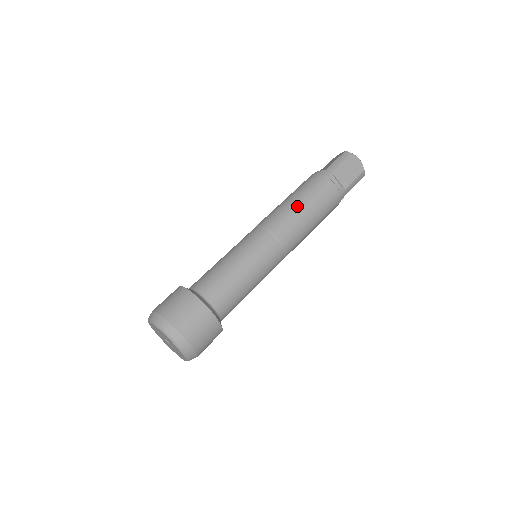
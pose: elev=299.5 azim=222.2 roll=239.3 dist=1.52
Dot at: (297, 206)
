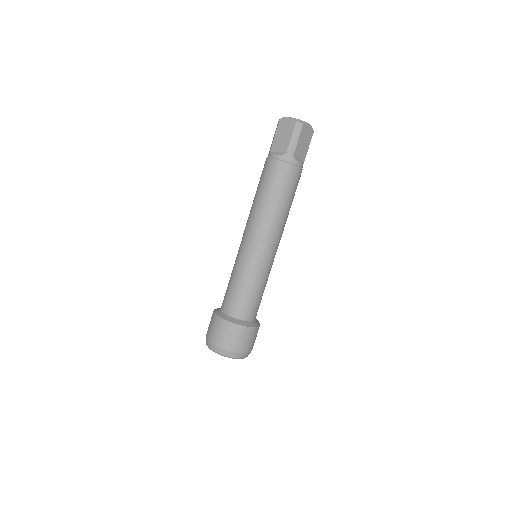
Dot at: (279, 208)
